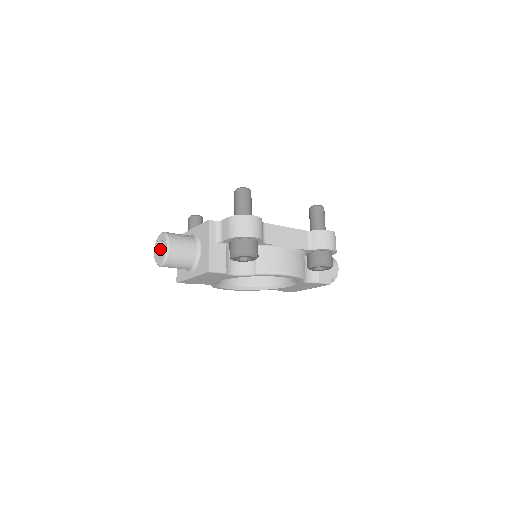
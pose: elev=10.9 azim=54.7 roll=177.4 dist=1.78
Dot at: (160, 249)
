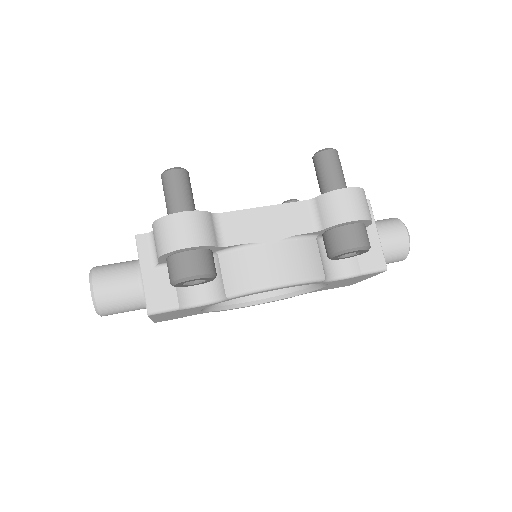
Dot at: occluded
